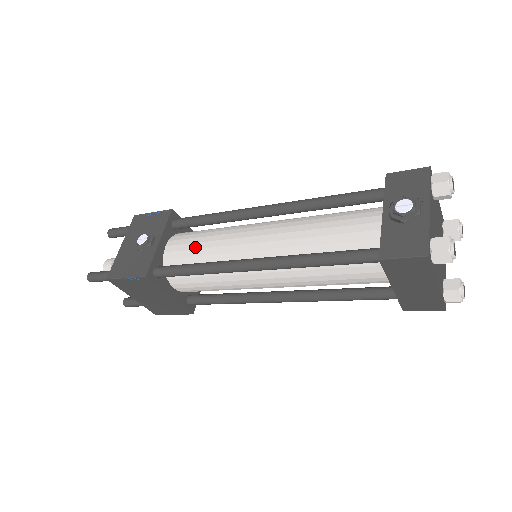
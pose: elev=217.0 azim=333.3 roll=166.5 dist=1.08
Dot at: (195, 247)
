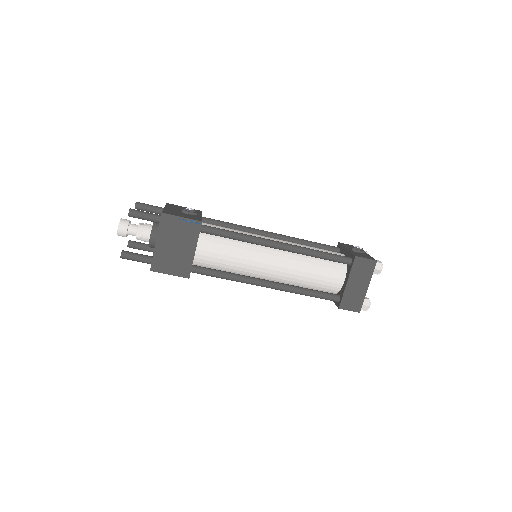
Dot at: (228, 229)
